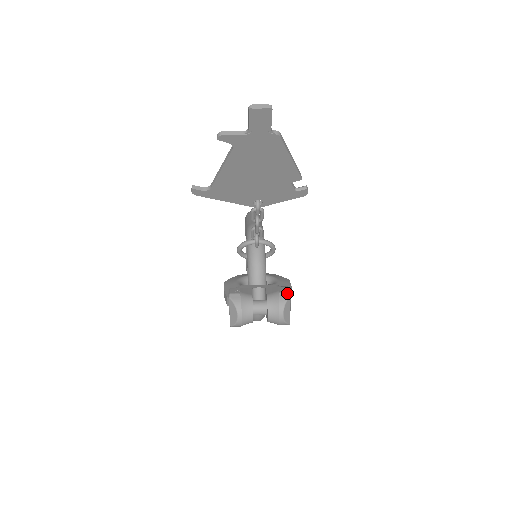
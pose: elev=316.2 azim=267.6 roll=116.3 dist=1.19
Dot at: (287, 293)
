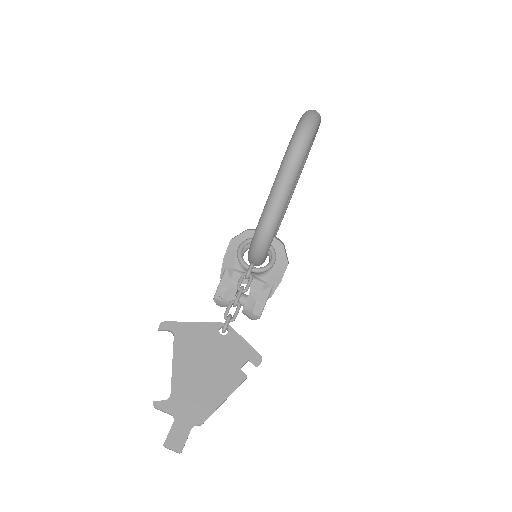
Dot at: (257, 317)
